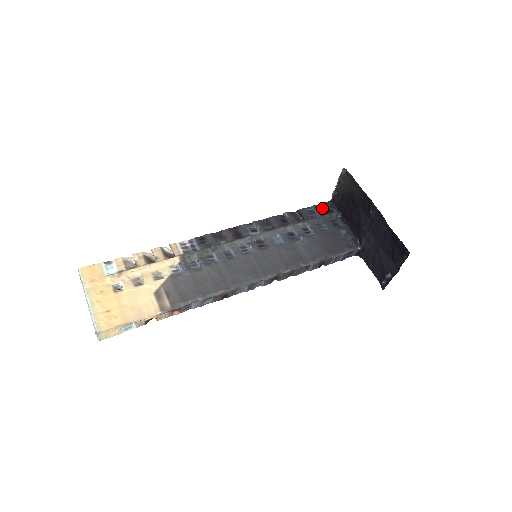
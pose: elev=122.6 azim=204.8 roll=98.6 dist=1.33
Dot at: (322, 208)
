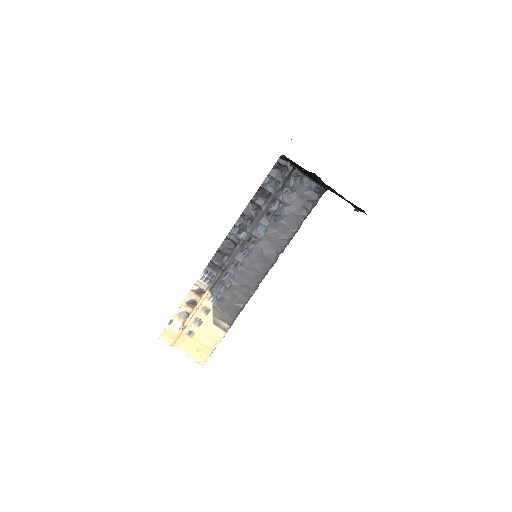
Dot at: (277, 170)
